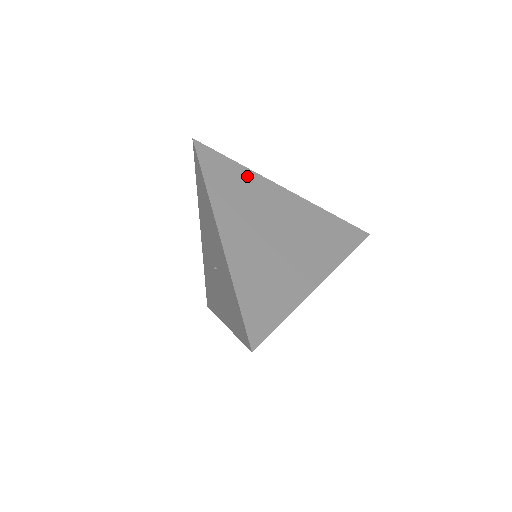
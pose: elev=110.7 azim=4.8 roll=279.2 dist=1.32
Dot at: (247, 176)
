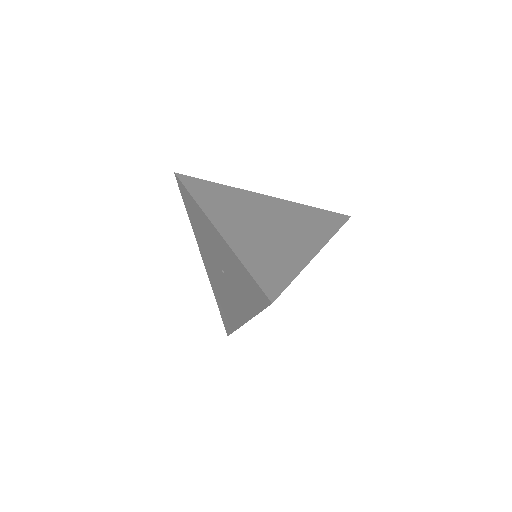
Dot at: (228, 190)
